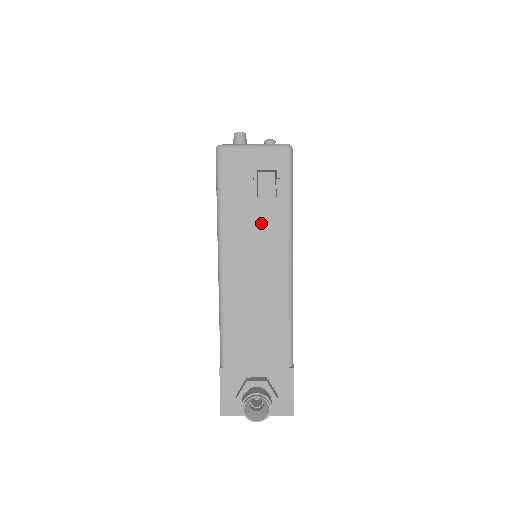
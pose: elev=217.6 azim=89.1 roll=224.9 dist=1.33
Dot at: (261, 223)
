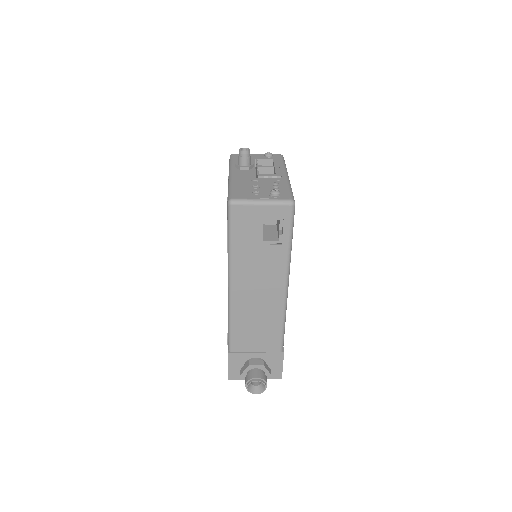
Dot at: (265, 260)
